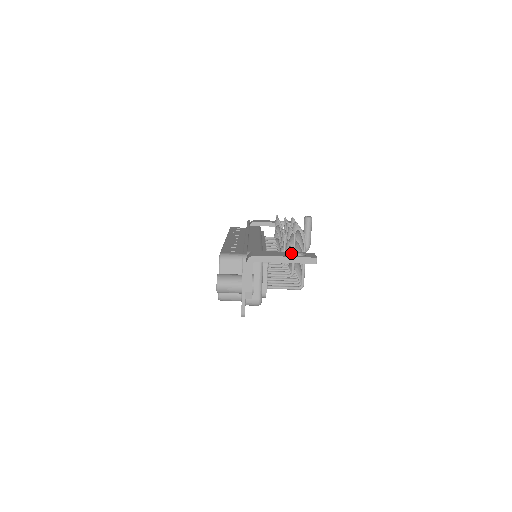
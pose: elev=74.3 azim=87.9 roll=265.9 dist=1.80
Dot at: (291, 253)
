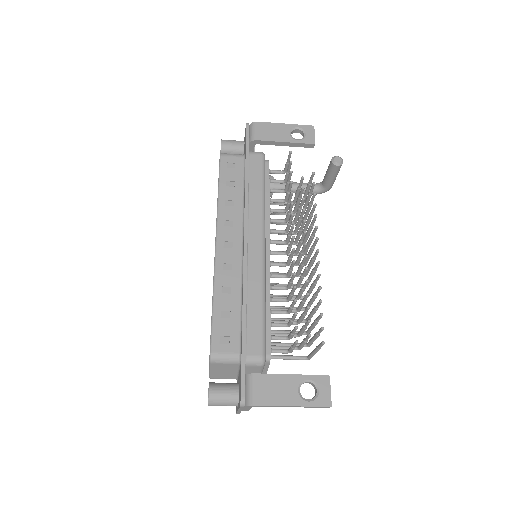
Dot at: (301, 383)
